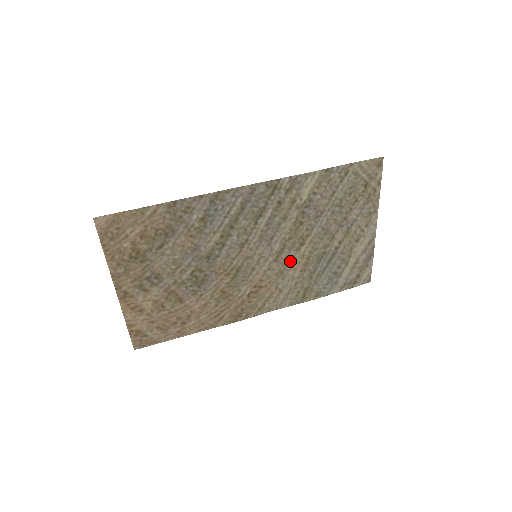
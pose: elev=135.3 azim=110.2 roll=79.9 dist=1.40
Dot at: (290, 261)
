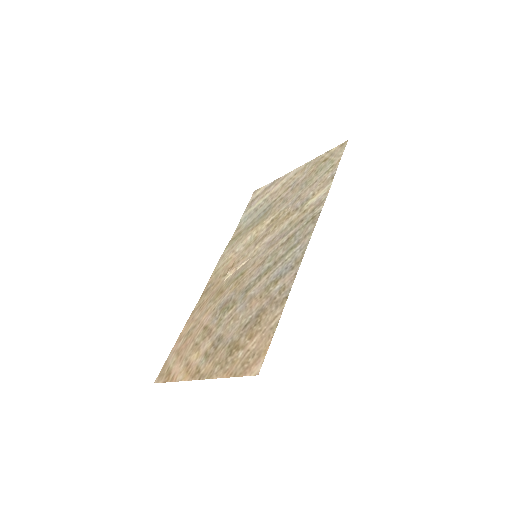
Dot at: (258, 235)
